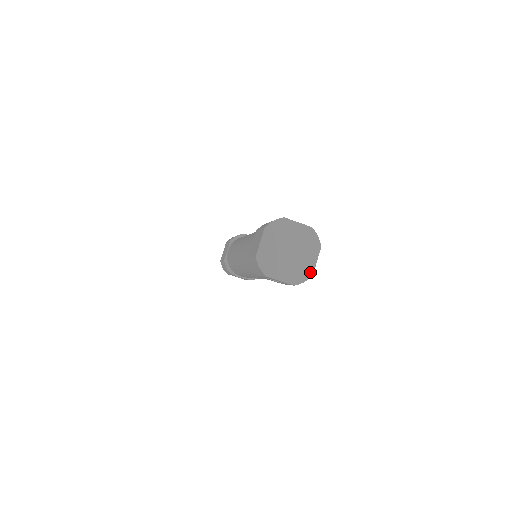
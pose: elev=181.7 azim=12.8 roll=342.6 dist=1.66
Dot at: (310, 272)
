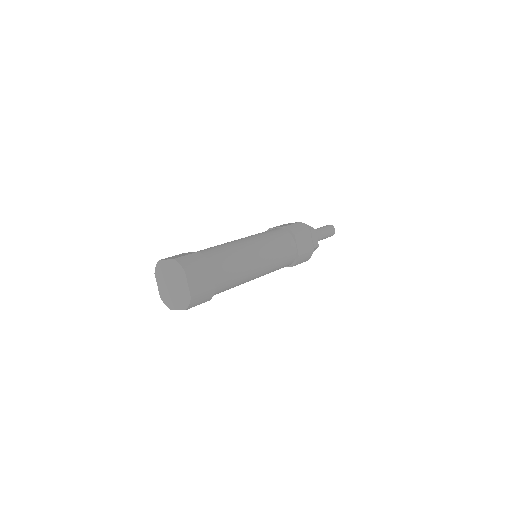
Dot at: (171, 307)
